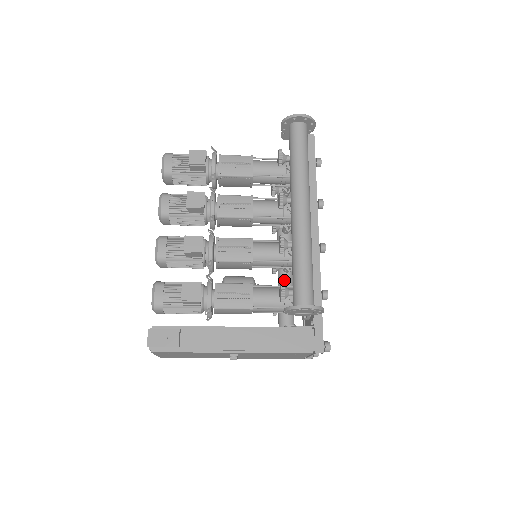
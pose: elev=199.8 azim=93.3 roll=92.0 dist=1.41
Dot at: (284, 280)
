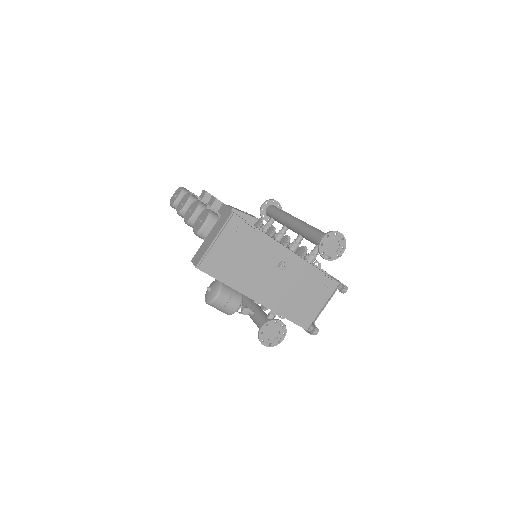
Dot at: (258, 306)
